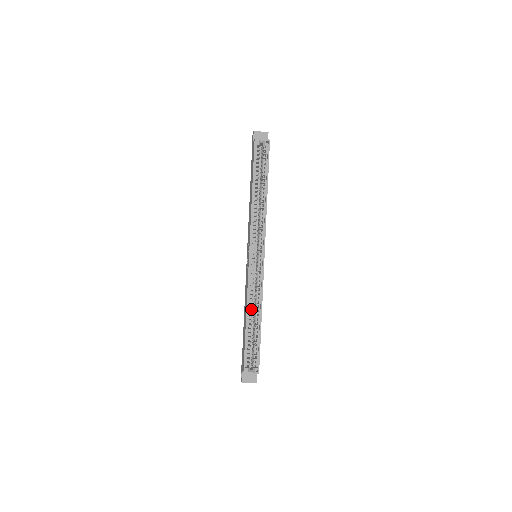
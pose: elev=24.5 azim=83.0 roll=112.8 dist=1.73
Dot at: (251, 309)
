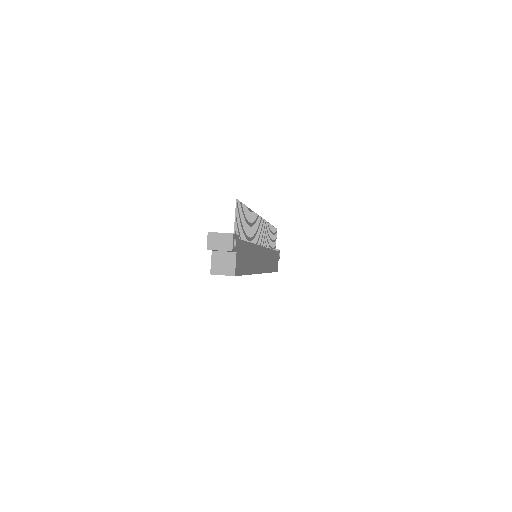
Dot at: occluded
